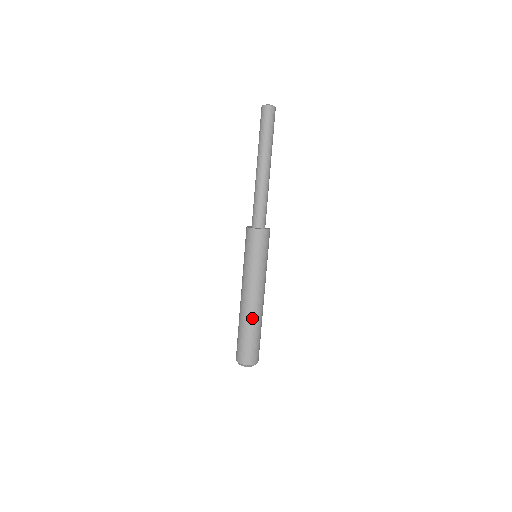
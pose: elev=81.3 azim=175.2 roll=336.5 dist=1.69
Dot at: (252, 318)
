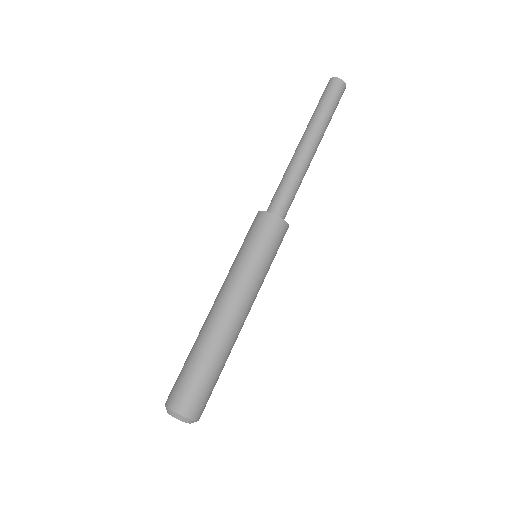
Dot at: (215, 338)
